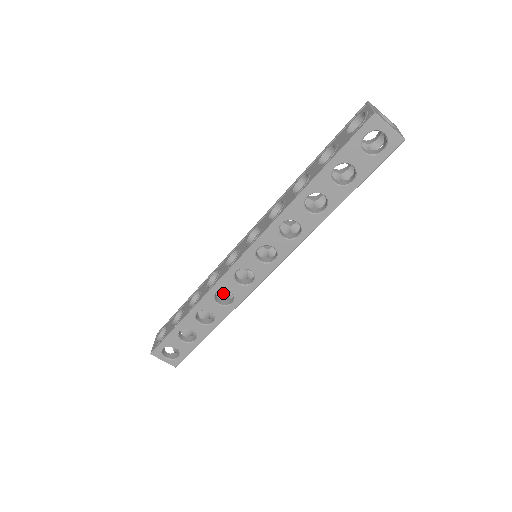
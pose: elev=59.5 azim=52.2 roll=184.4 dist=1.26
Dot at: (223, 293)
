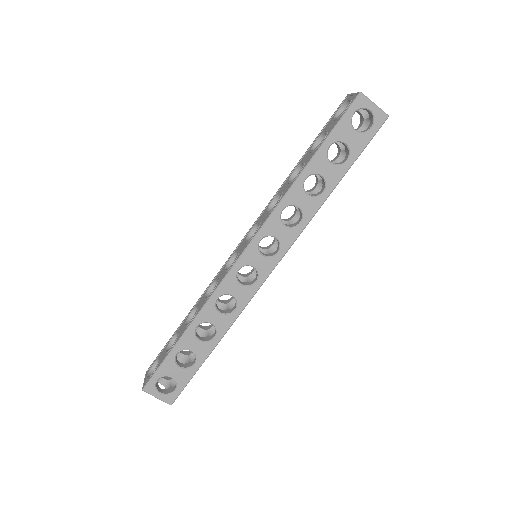
Dot at: (221, 308)
